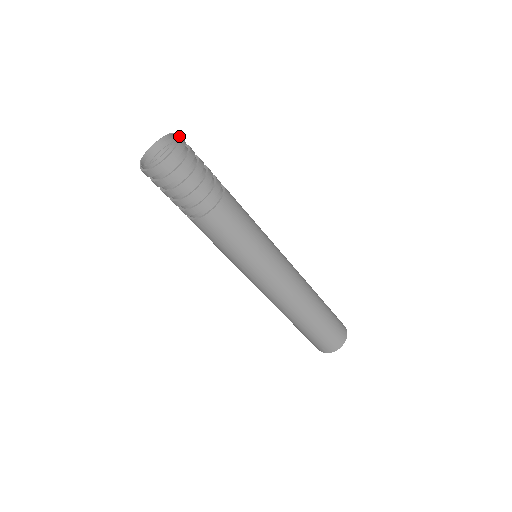
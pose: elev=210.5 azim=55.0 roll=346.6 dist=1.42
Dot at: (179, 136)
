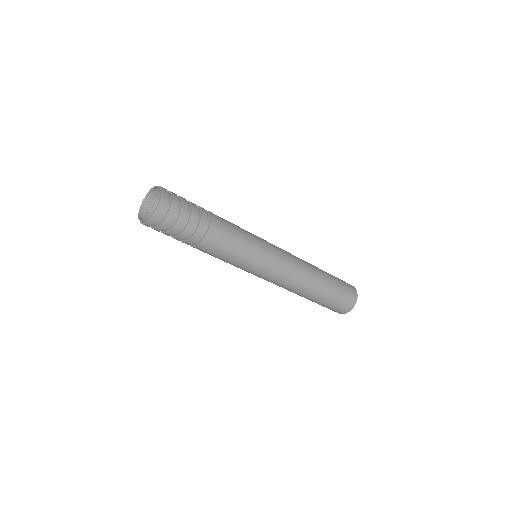
Dot at: (158, 186)
